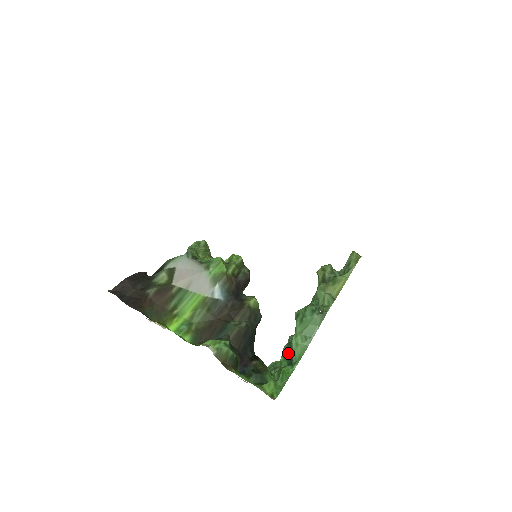
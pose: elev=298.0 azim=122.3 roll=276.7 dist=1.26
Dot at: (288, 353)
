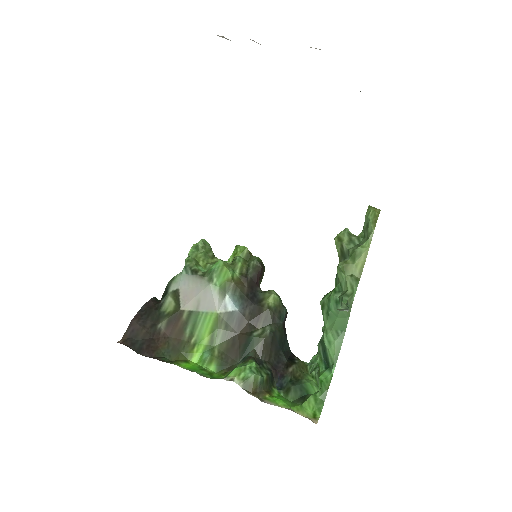
Dot at: (323, 353)
